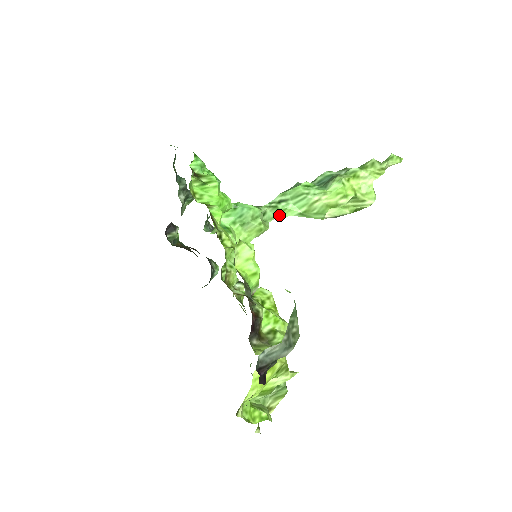
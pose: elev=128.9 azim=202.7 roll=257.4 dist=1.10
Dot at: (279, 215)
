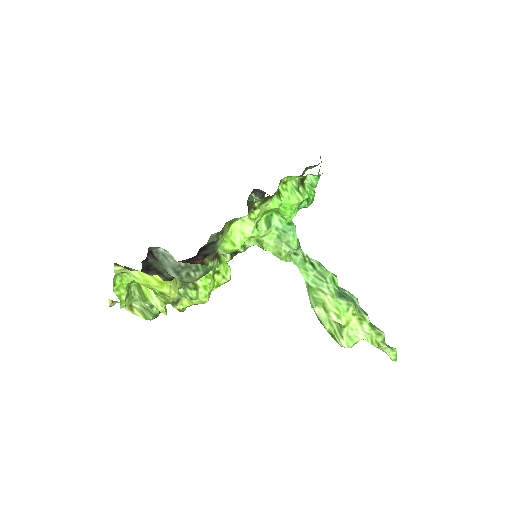
Dot at: (300, 268)
